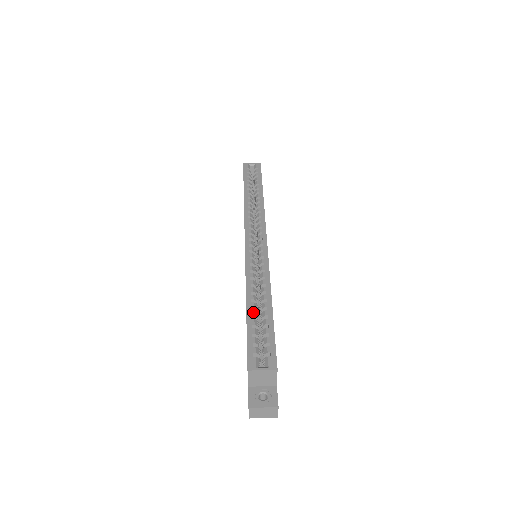
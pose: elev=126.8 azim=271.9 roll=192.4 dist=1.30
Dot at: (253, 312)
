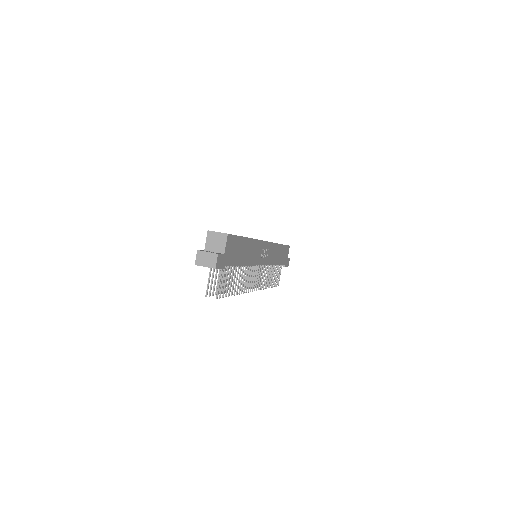
Dot at: occluded
